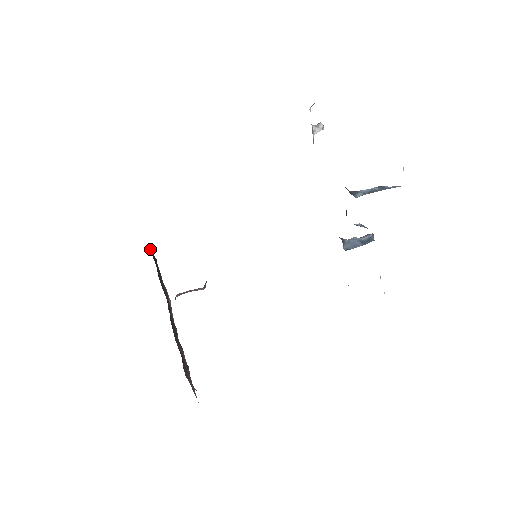
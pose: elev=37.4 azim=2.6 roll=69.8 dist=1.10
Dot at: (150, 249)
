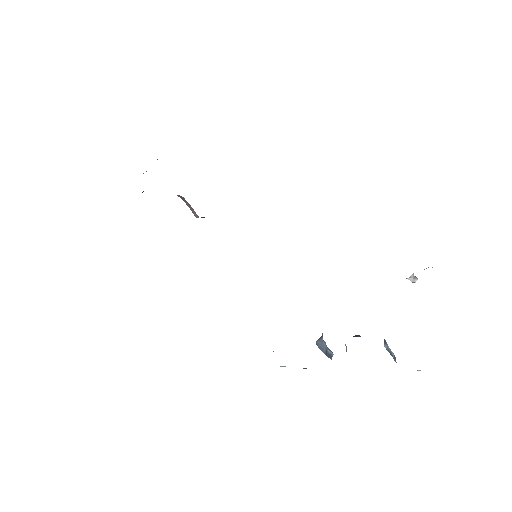
Dot at: occluded
